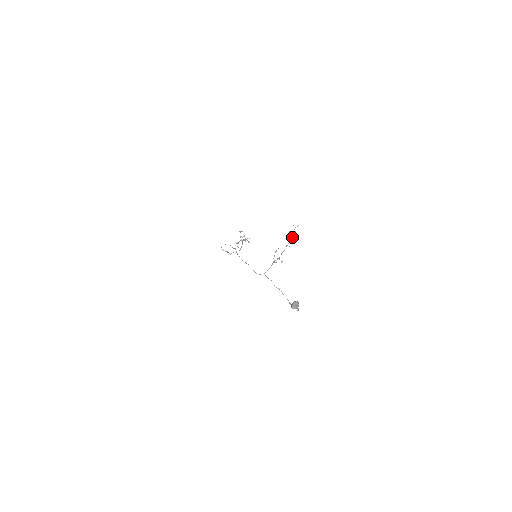
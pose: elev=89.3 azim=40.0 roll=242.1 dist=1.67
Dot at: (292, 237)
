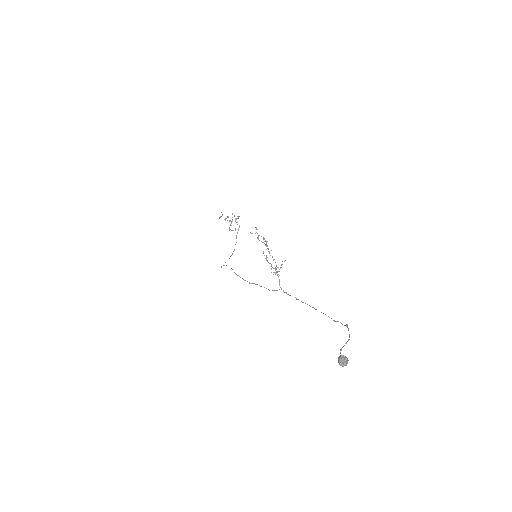
Dot at: occluded
